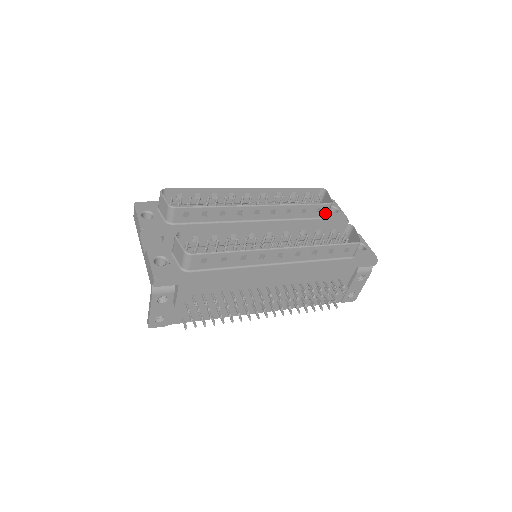
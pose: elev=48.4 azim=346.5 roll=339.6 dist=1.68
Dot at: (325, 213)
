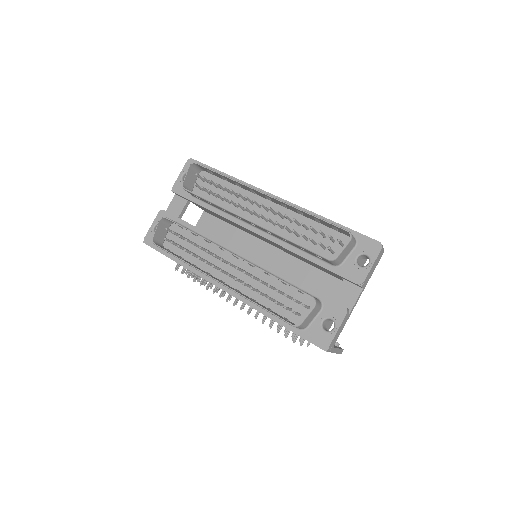
Dot at: (330, 262)
